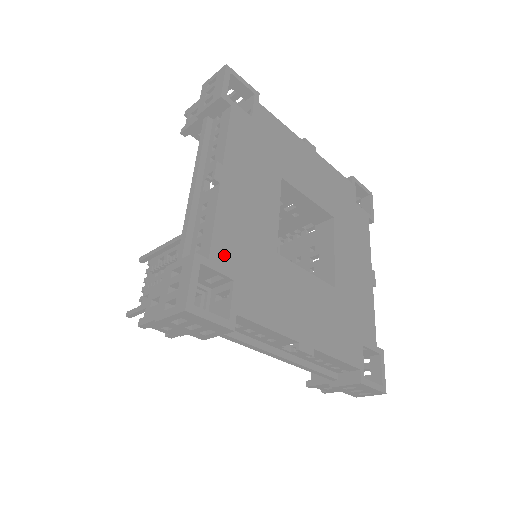
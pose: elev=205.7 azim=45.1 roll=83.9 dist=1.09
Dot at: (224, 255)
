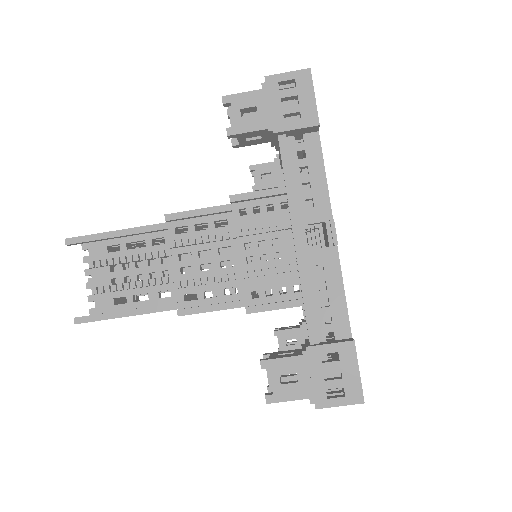
Dot at: occluded
